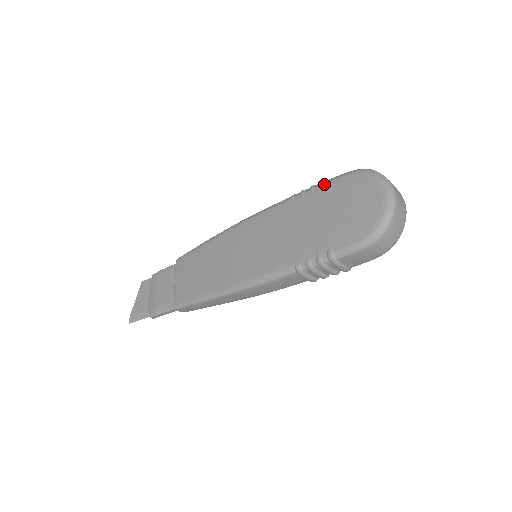
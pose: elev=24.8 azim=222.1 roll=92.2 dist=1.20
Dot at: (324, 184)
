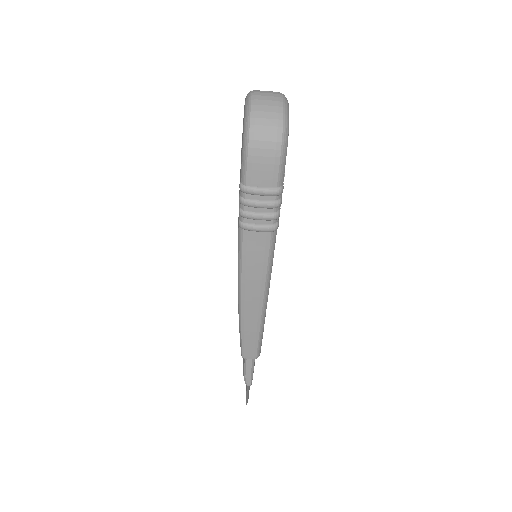
Dot at: occluded
